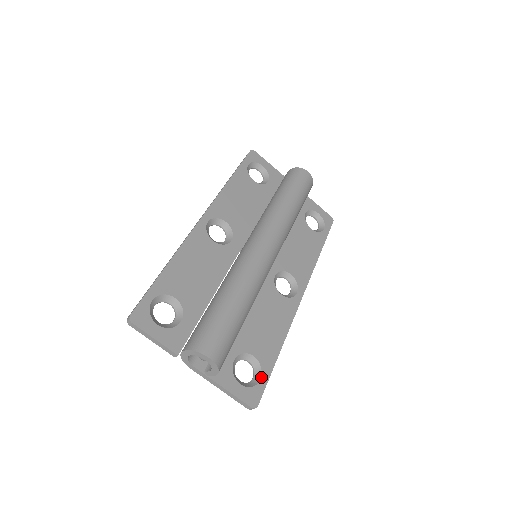
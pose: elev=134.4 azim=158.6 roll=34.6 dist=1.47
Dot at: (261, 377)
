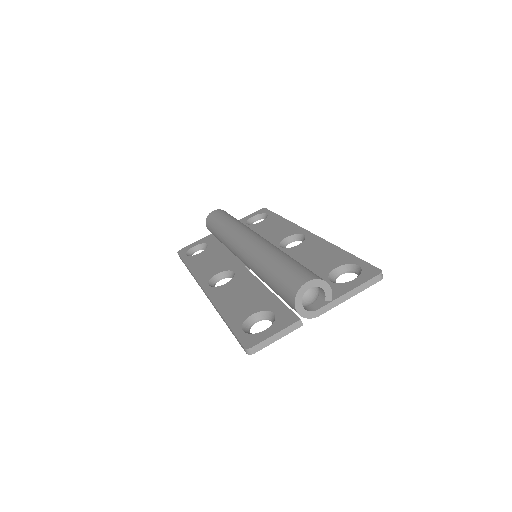
Dot at: (357, 265)
